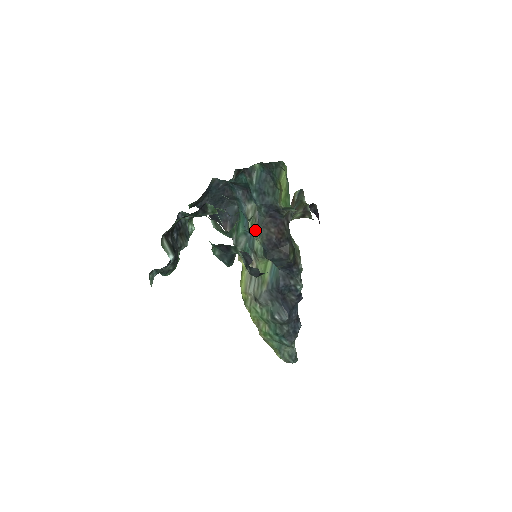
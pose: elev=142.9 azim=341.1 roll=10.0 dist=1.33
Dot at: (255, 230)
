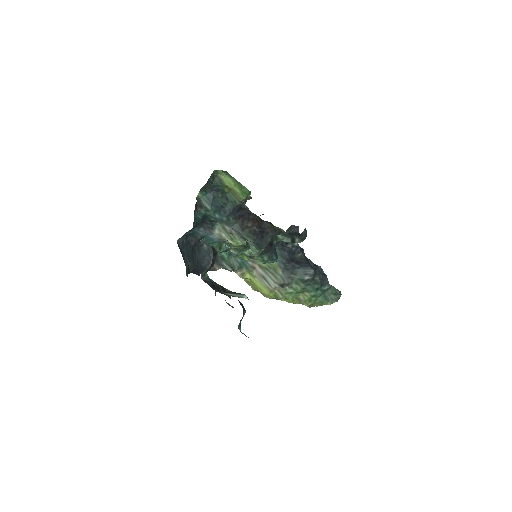
Dot at: (238, 240)
